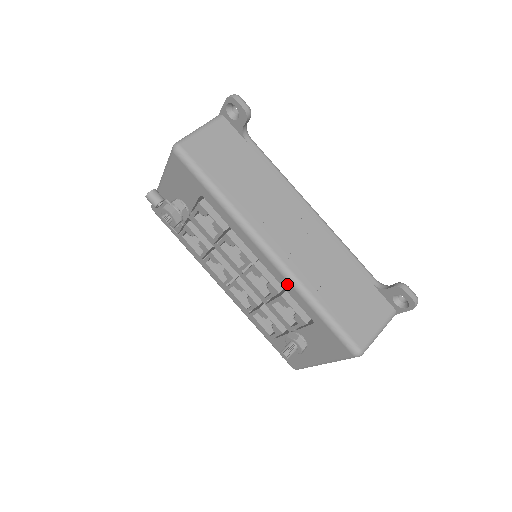
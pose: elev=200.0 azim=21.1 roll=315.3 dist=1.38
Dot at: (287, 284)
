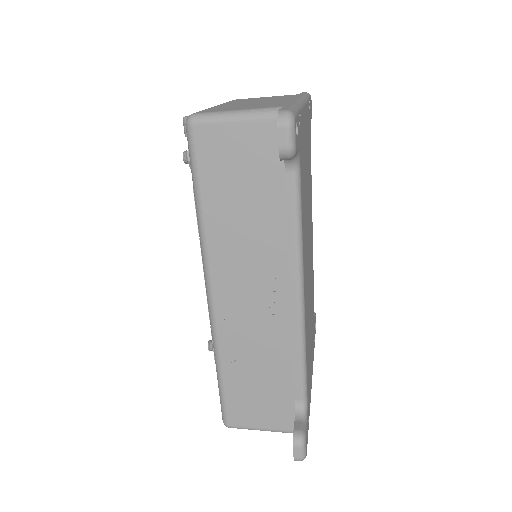
Dot at: occluded
